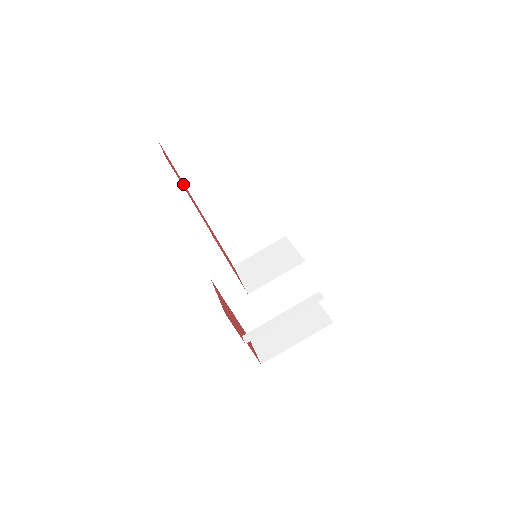
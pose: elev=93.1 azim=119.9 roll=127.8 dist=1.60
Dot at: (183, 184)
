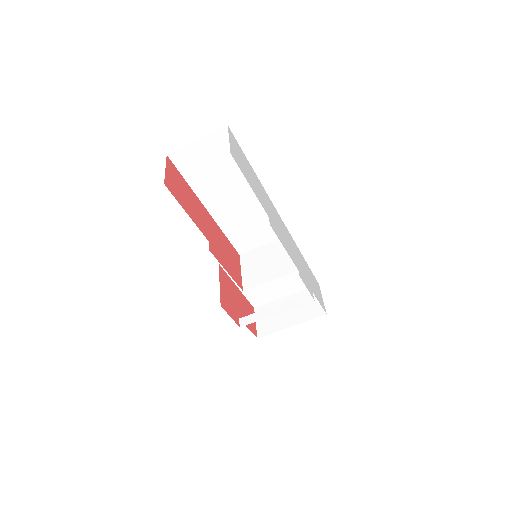
Dot at: (187, 196)
